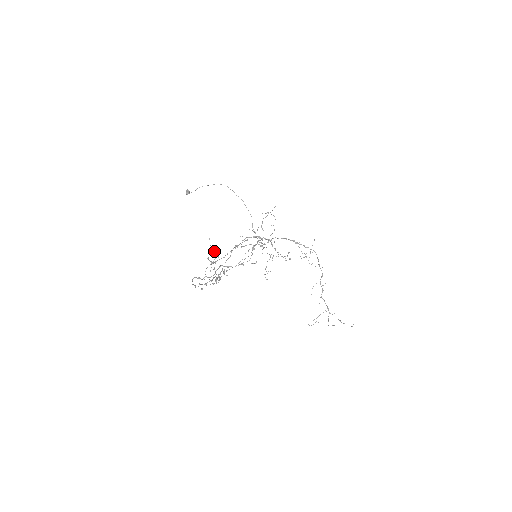
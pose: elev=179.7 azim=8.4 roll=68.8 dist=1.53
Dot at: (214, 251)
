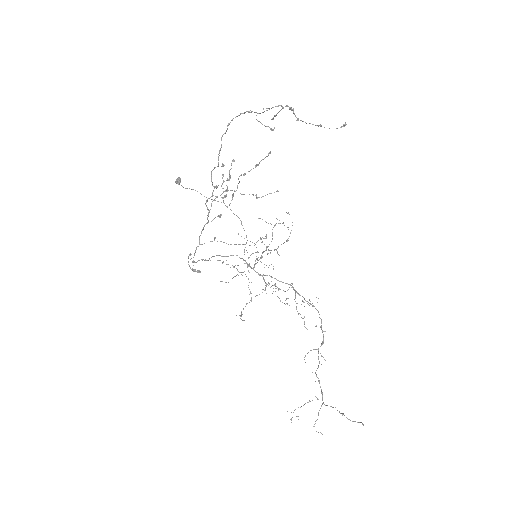
Dot at: occluded
